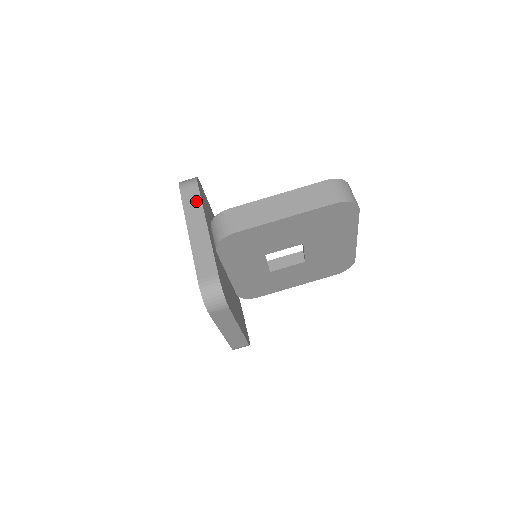
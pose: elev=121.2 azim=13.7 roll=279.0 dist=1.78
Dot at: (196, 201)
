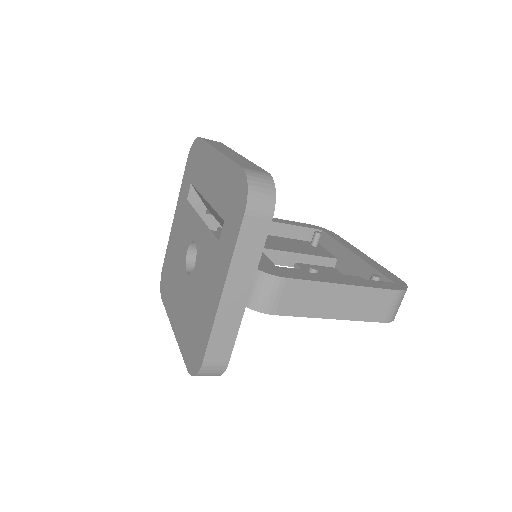
Dot at: (256, 247)
